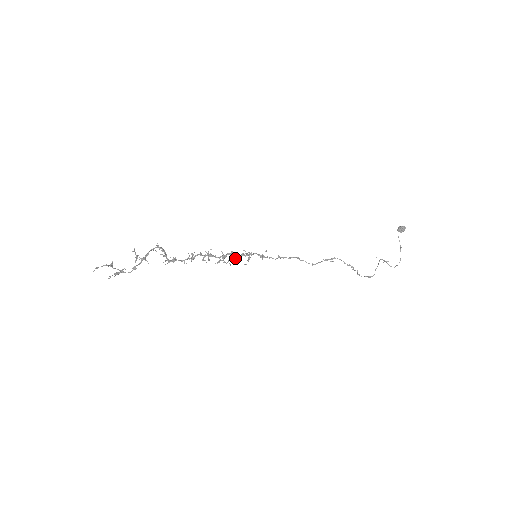
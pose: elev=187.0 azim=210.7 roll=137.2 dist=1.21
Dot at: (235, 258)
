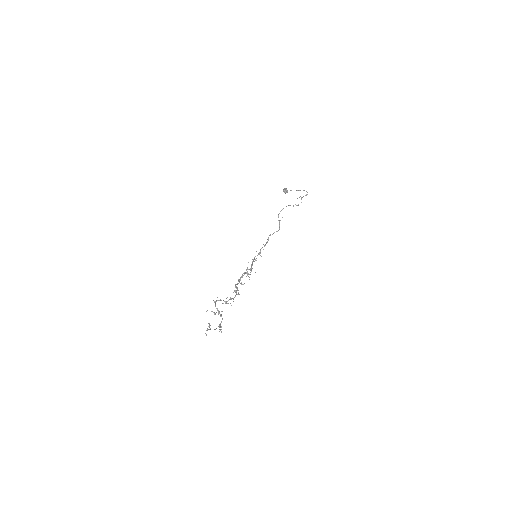
Dot at: occluded
